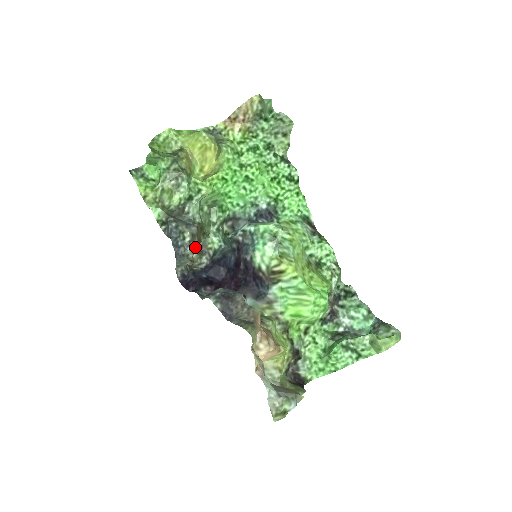
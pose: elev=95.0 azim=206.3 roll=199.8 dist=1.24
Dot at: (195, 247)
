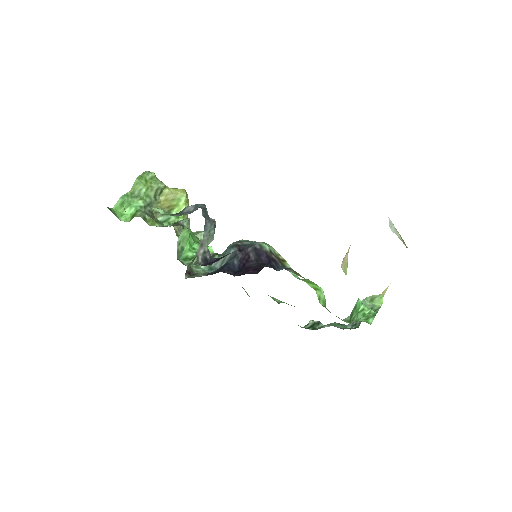
Dot at: occluded
